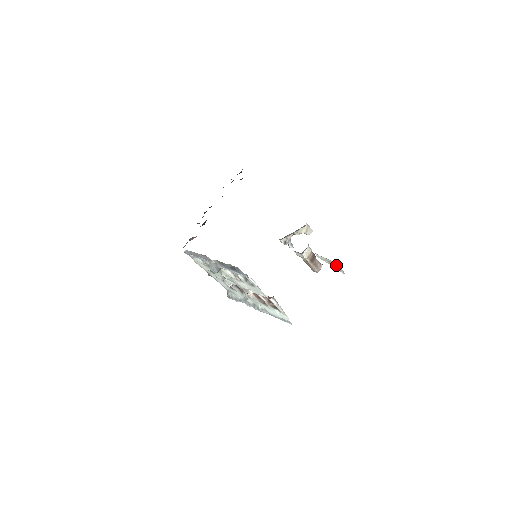
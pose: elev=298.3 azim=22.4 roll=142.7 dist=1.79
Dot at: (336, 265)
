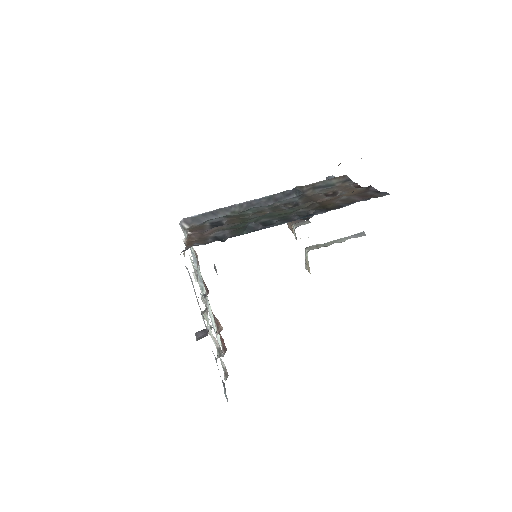
Dot at: (309, 268)
